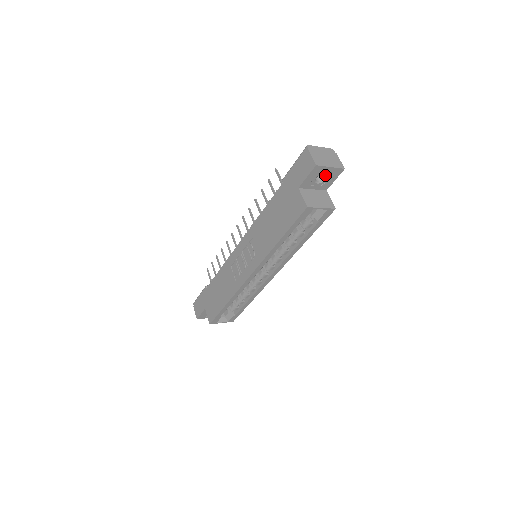
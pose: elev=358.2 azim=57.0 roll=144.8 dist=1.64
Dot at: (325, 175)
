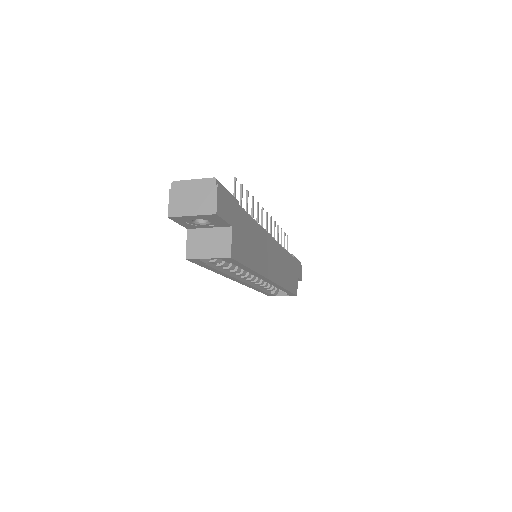
Dot at: occluded
